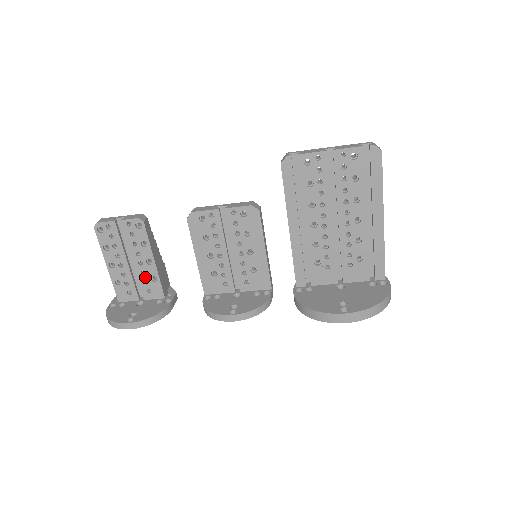
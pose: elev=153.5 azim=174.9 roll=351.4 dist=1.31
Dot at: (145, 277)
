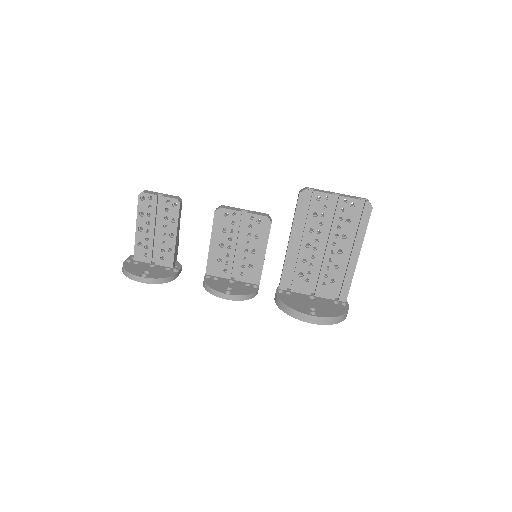
Dot at: (163, 246)
